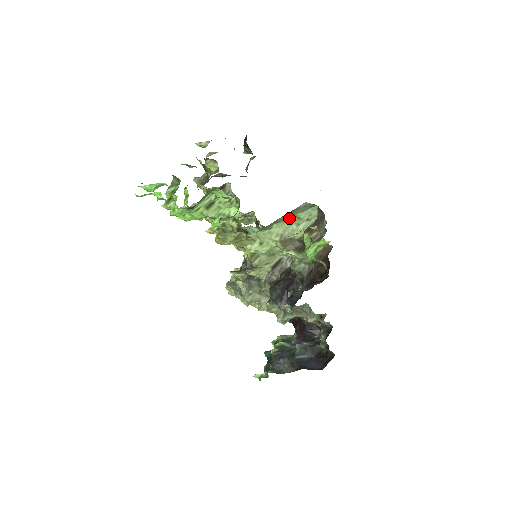
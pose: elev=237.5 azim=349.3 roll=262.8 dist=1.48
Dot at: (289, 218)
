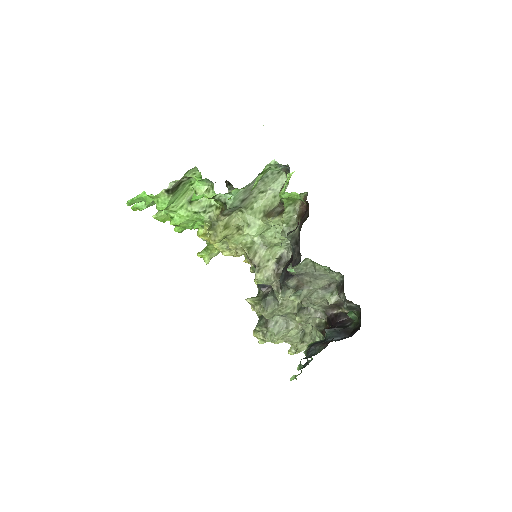
Dot at: (264, 192)
